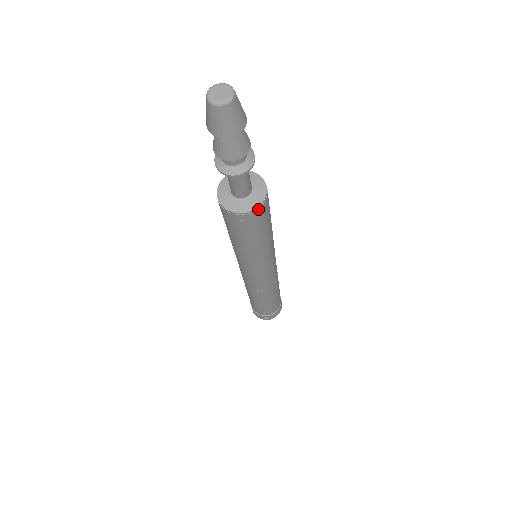
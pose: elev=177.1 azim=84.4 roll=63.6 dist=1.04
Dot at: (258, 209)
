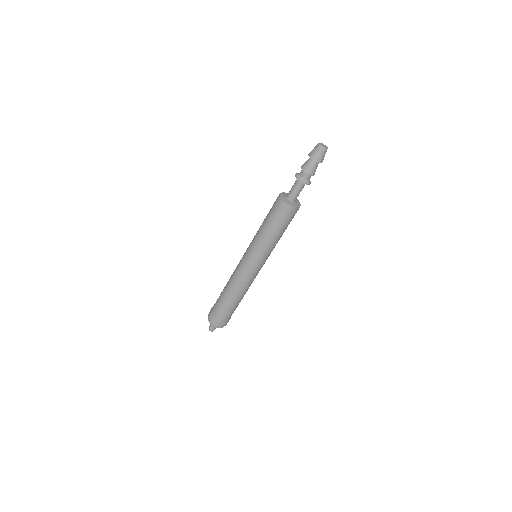
Dot at: (298, 208)
